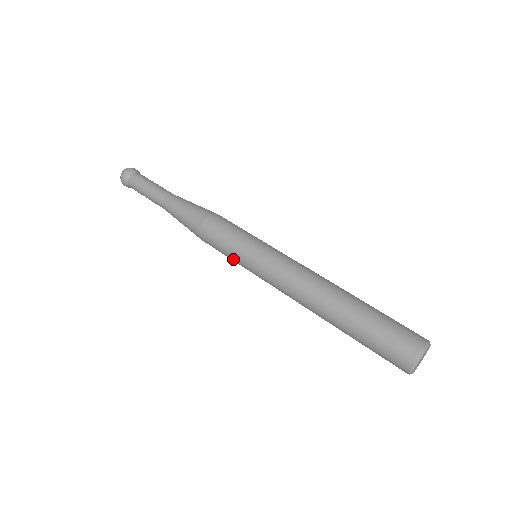
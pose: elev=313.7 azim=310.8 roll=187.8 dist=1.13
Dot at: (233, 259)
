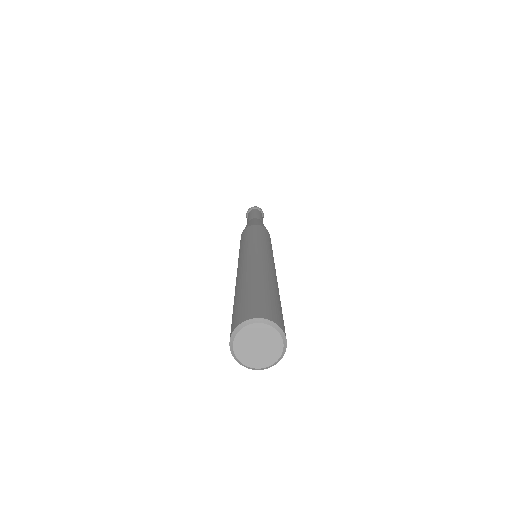
Dot at: occluded
